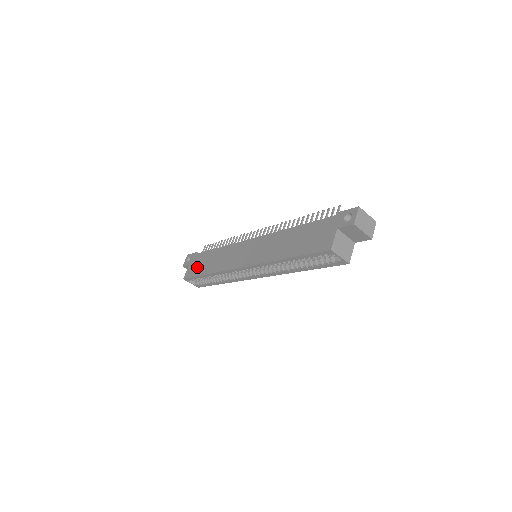
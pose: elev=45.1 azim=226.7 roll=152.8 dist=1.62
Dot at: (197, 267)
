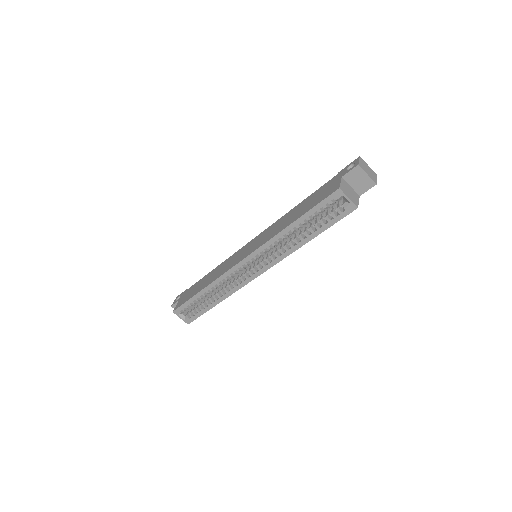
Dot at: (189, 294)
